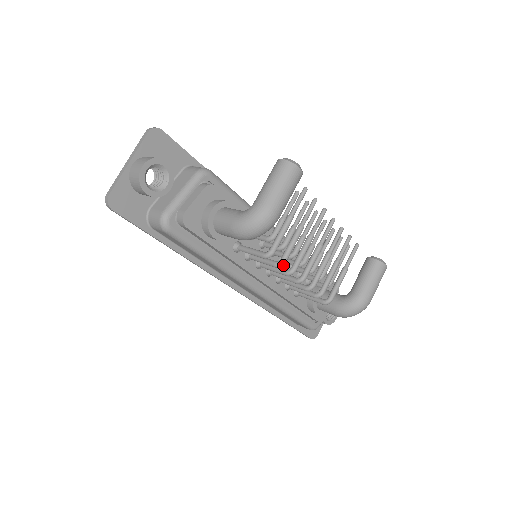
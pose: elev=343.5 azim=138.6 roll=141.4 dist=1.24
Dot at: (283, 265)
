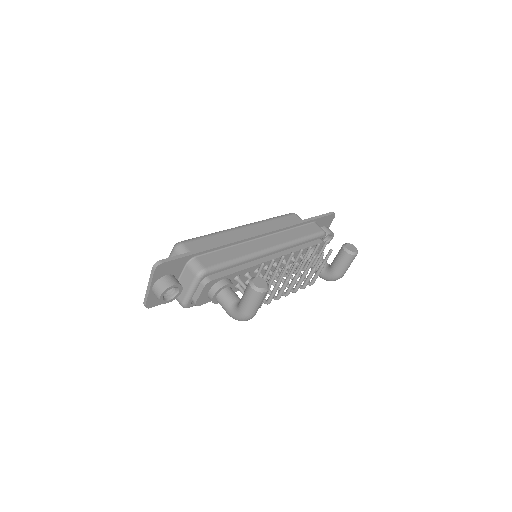
Dot at: occluded
